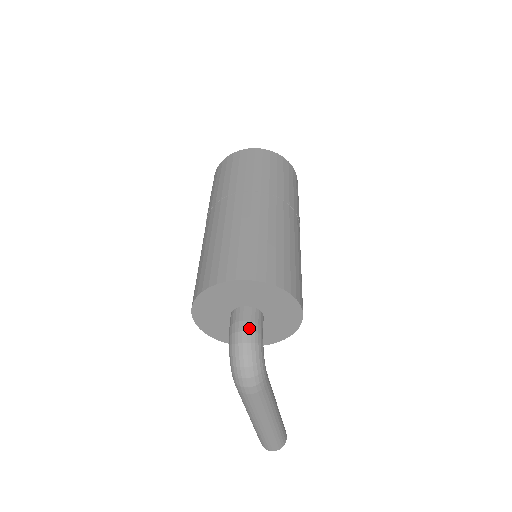
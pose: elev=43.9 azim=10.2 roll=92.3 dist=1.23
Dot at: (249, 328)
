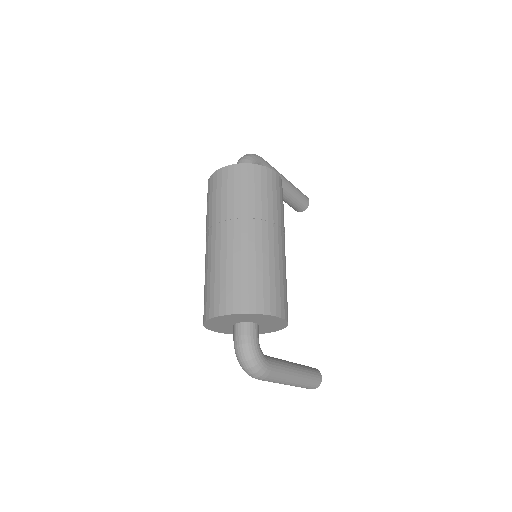
Dot at: (243, 341)
